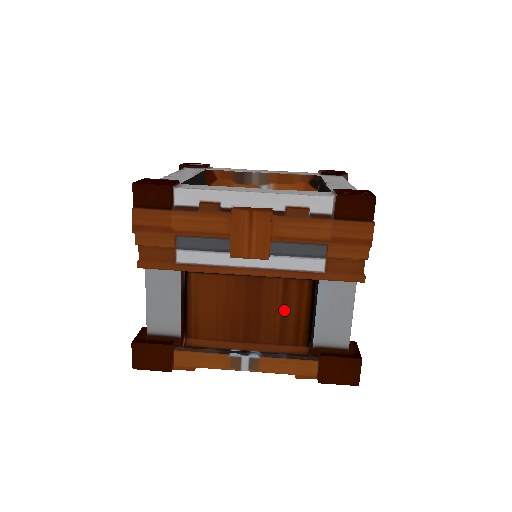
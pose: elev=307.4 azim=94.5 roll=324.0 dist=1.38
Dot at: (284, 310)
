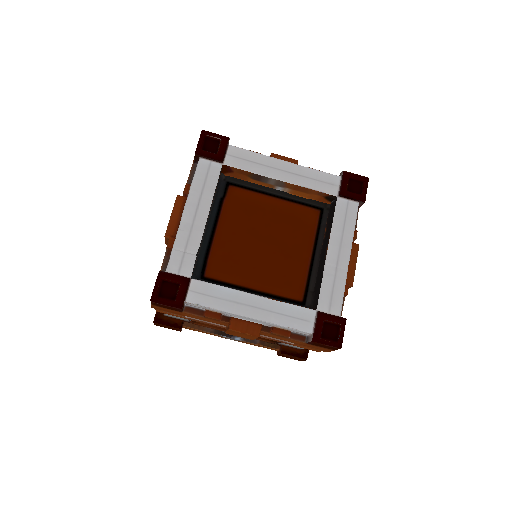
Dot at: occluded
